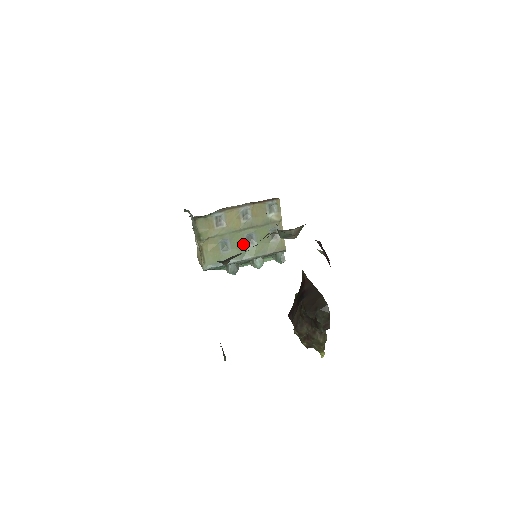
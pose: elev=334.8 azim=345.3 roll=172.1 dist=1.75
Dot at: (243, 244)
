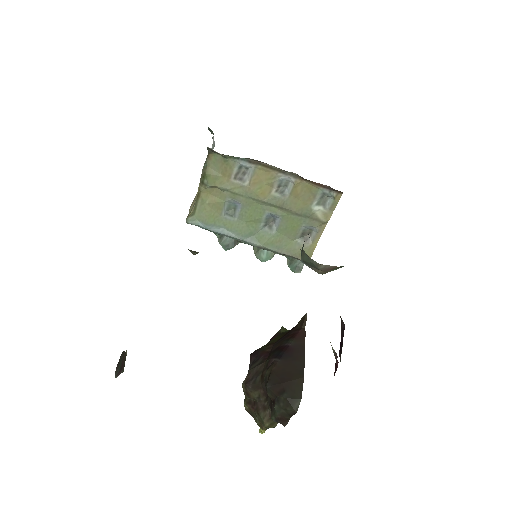
Dot at: (257, 221)
